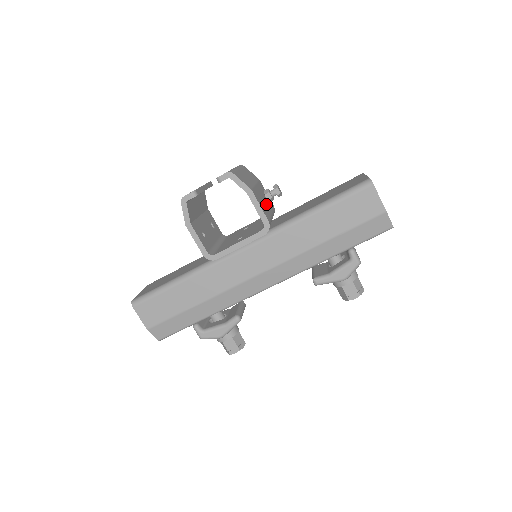
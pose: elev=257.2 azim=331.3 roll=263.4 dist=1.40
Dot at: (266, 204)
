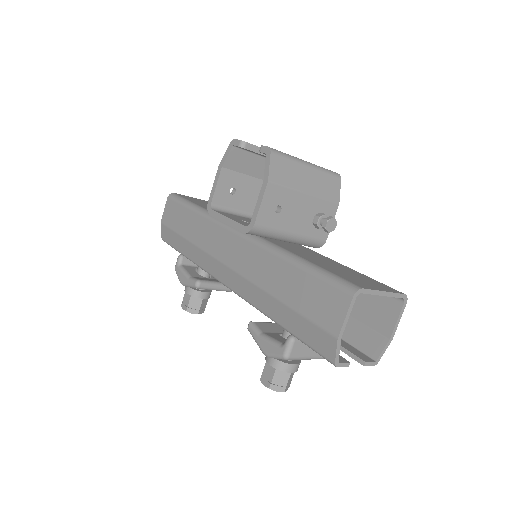
Dot at: (295, 219)
